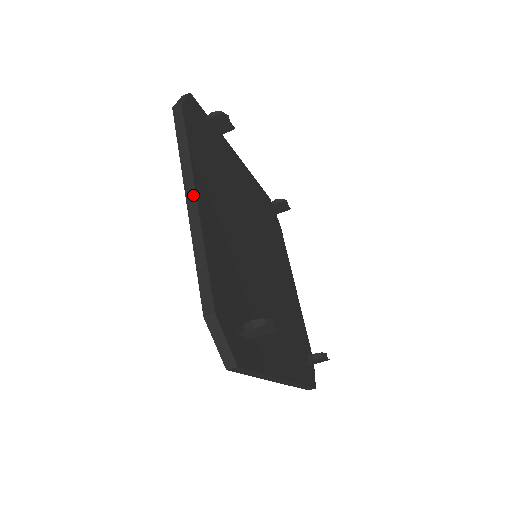
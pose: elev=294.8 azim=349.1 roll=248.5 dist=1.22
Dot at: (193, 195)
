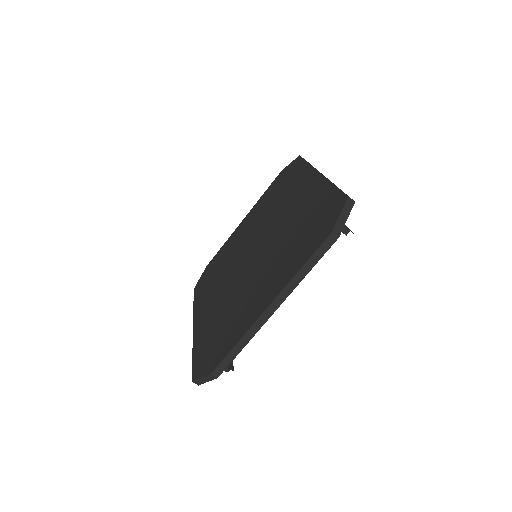
Dot at: (275, 309)
